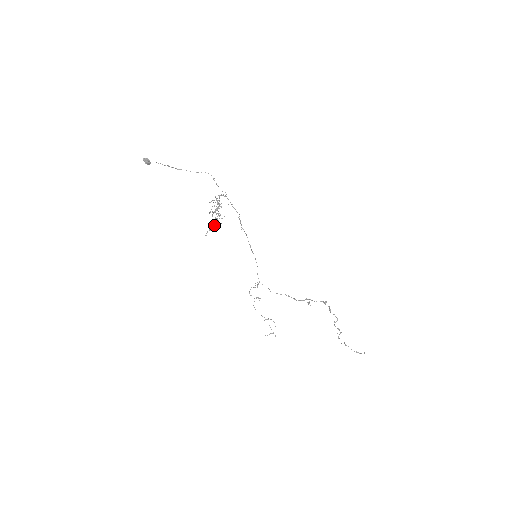
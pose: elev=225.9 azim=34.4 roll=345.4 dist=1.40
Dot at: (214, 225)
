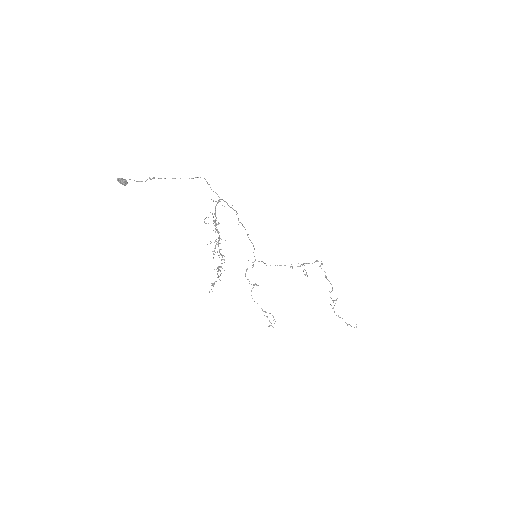
Dot at: occluded
